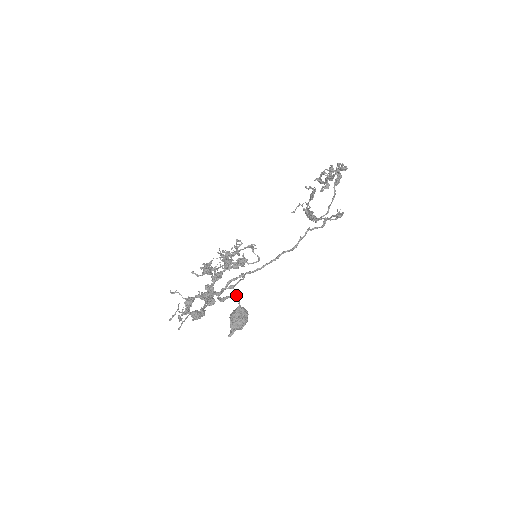
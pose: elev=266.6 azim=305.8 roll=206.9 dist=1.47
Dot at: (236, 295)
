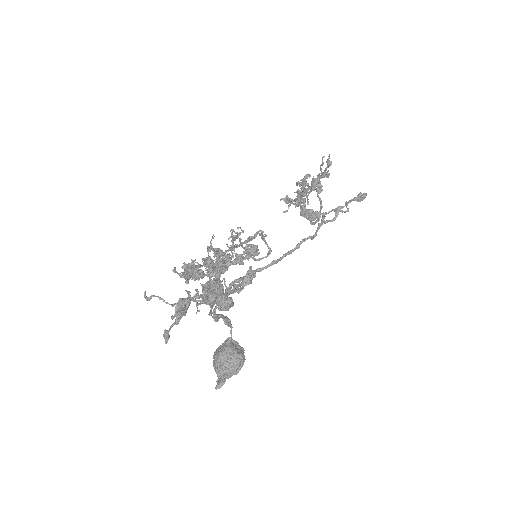
Dot at: occluded
